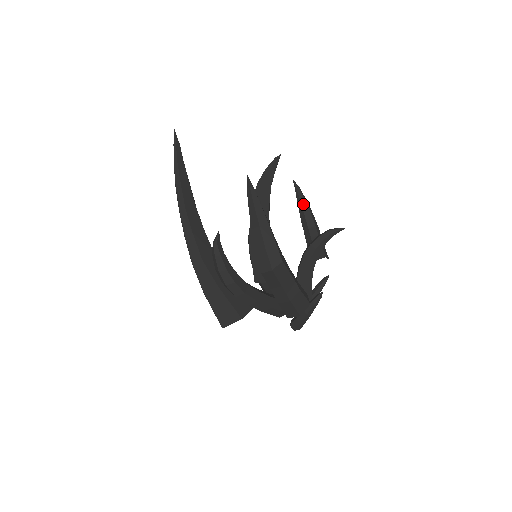
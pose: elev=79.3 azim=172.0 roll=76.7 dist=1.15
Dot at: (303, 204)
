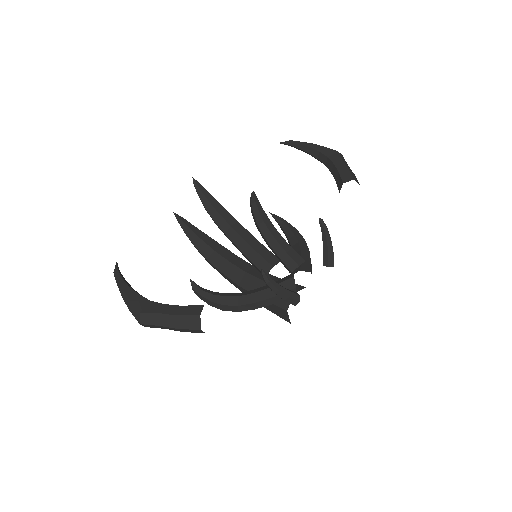
Dot at: (305, 150)
